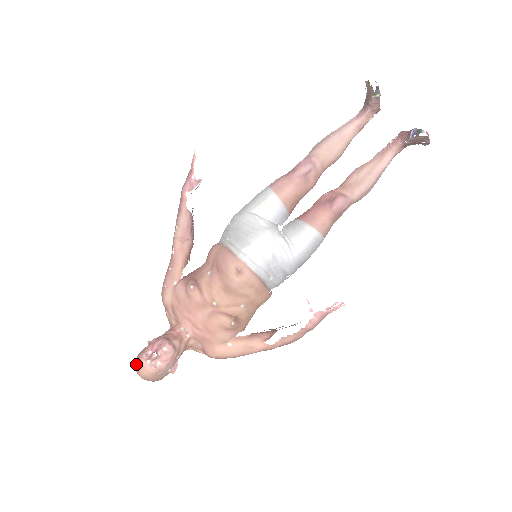
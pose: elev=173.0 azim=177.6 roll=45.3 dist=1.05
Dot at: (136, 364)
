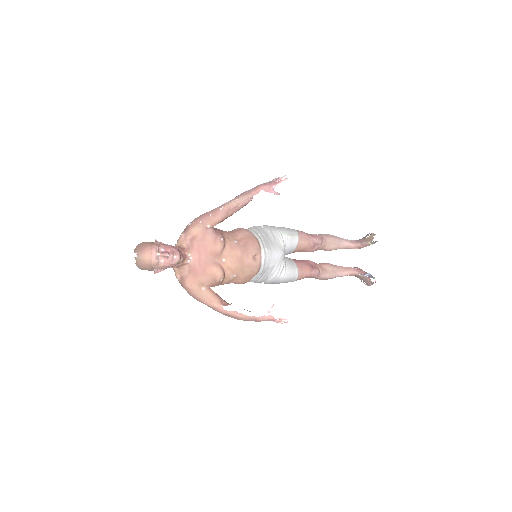
Dot at: (146, 248)
